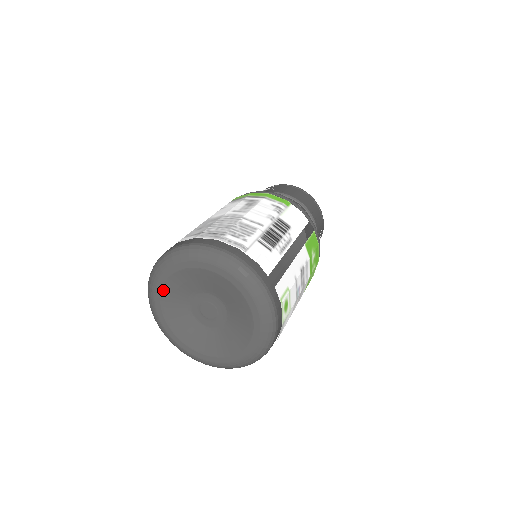
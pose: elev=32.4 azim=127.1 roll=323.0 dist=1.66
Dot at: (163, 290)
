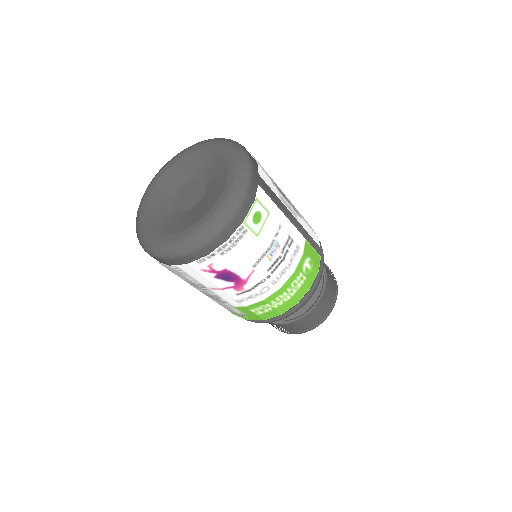
Dot at: (168, 170)
